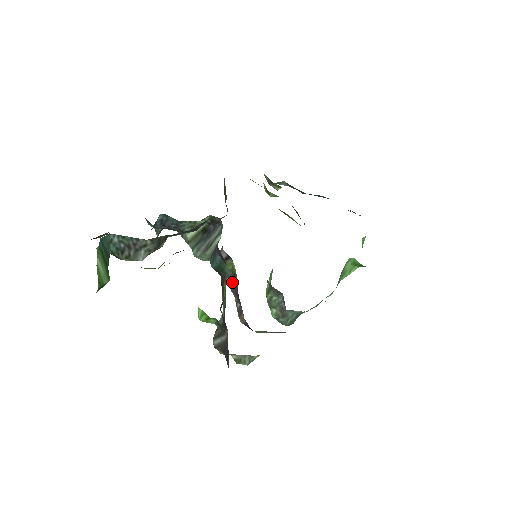
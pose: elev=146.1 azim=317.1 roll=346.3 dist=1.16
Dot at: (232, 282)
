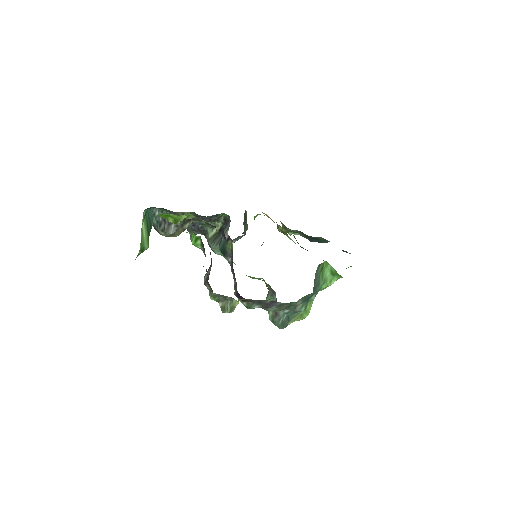
Dot at: (231, 260)
